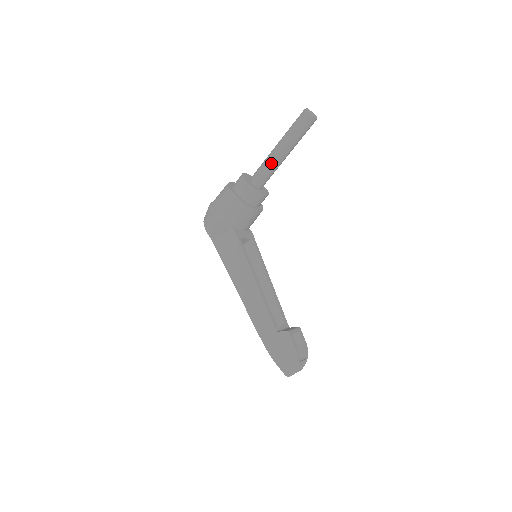
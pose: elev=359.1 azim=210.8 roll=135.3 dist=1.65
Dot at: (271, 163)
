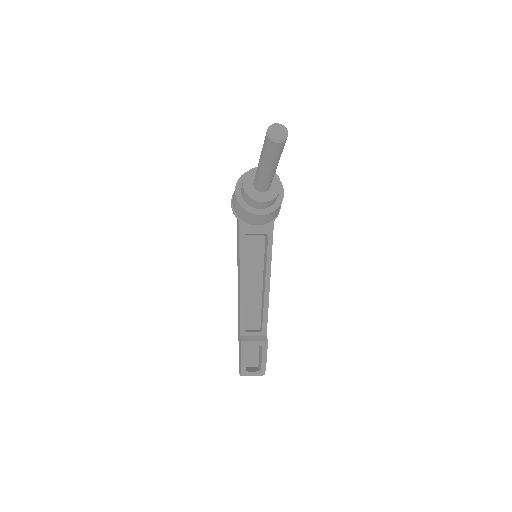
Dot at: (258, 173)
